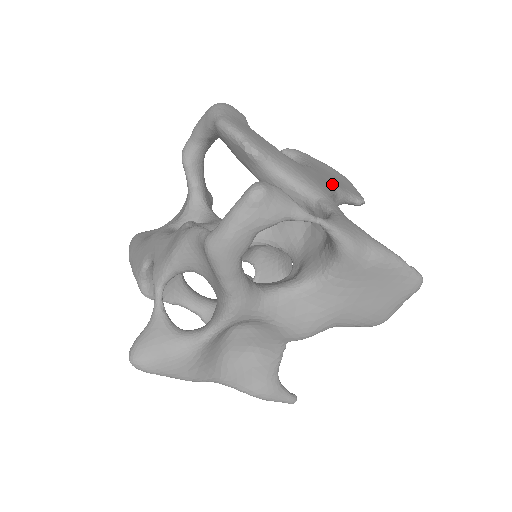
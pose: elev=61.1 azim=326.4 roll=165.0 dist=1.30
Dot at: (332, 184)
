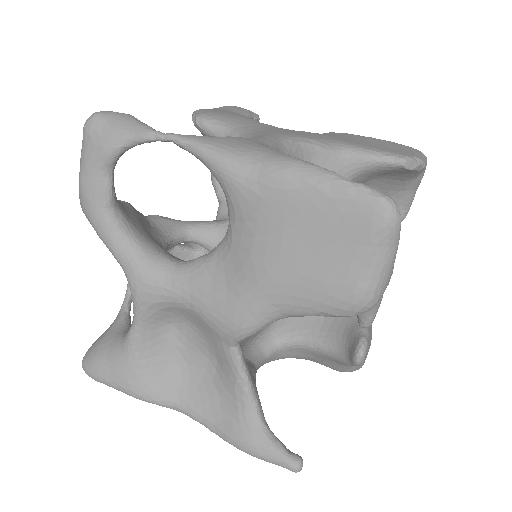
Dot at: (333, 141)
